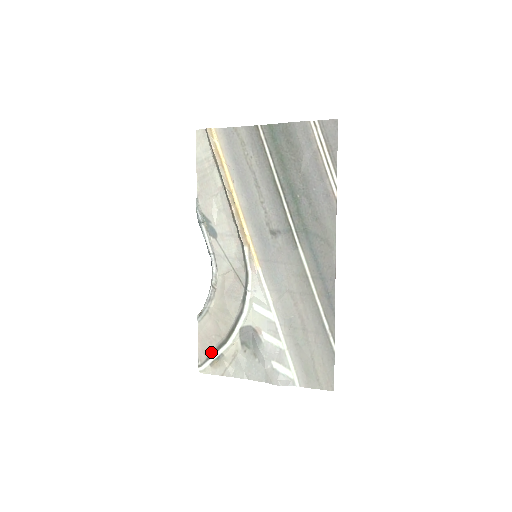
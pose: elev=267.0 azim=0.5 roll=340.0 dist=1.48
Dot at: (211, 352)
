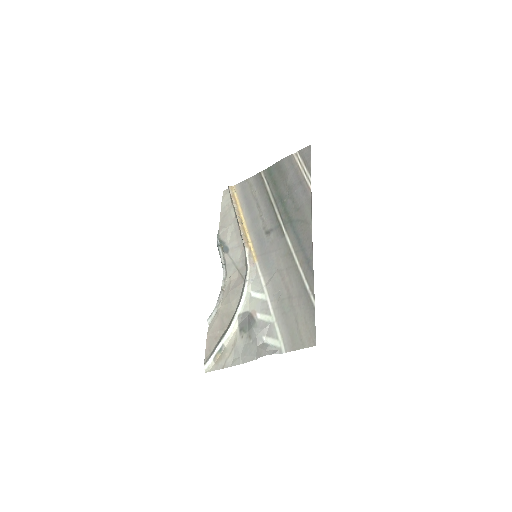
Dot at: (215, 346)
